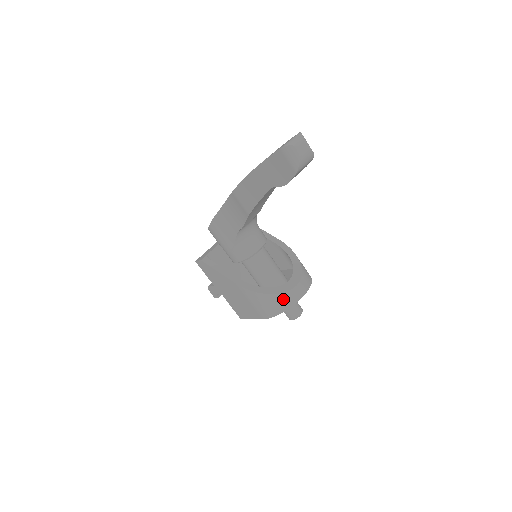
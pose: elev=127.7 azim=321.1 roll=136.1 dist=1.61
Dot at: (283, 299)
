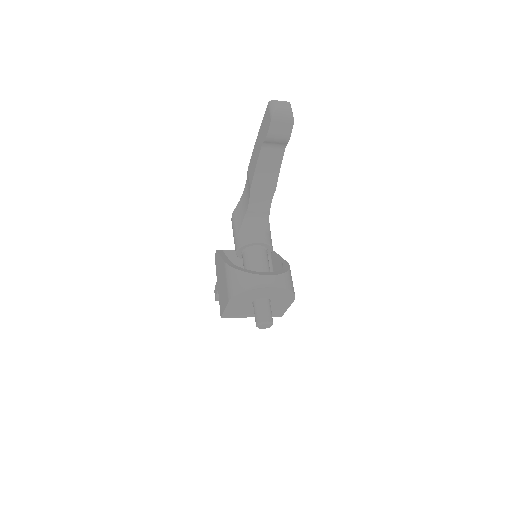
Dot at: (250, 279)
